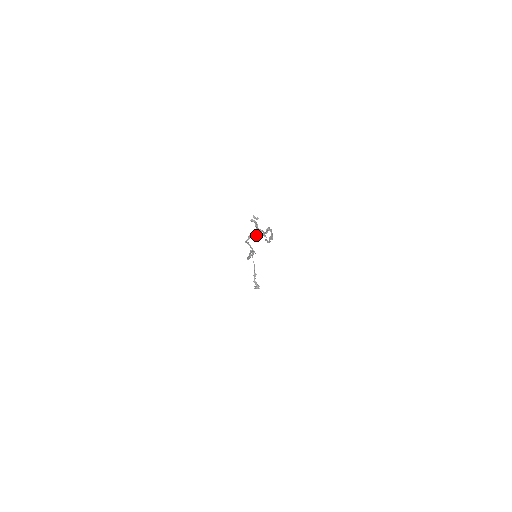
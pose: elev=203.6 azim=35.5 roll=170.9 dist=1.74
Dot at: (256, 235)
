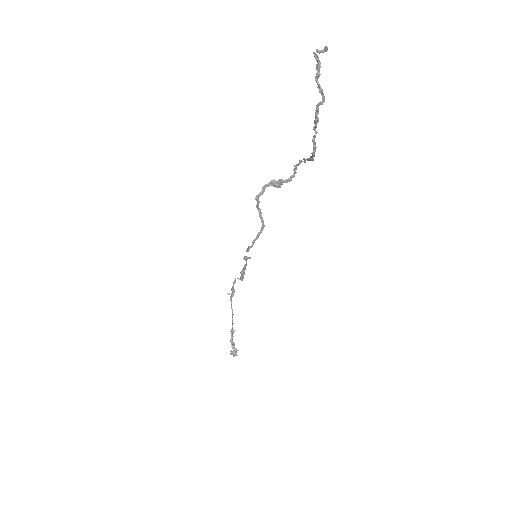
Dot at: (275, 184)
